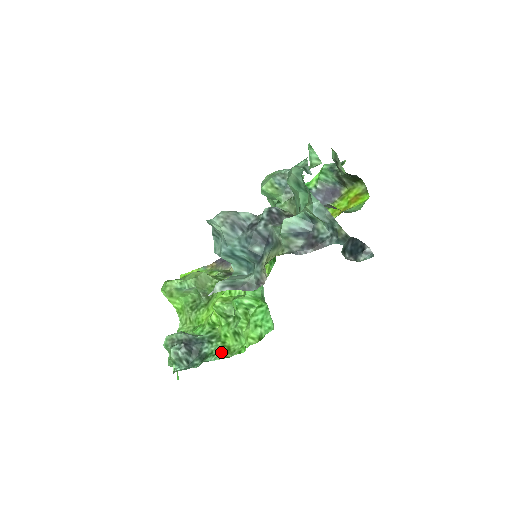
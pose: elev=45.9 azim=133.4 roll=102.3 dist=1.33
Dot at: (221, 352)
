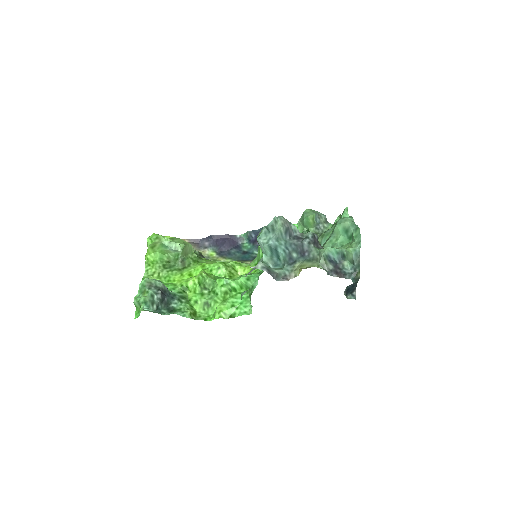
Dot at: (190, 312)
